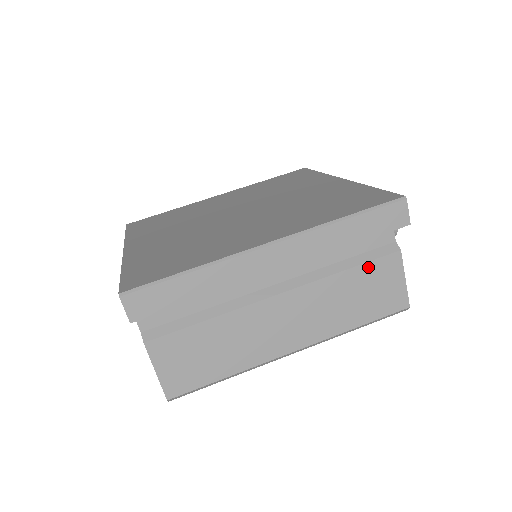
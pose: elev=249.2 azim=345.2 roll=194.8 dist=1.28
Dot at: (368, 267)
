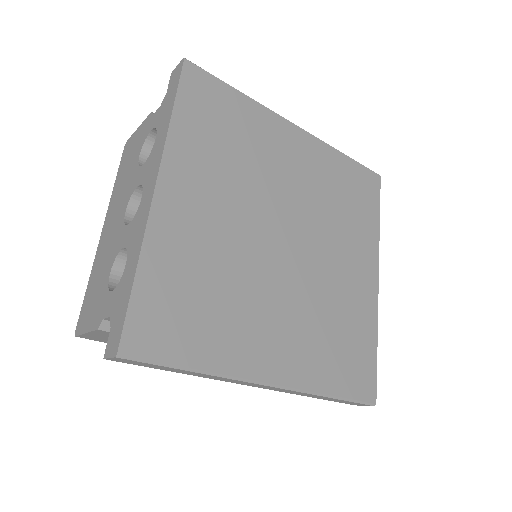
Dot at: occluded
